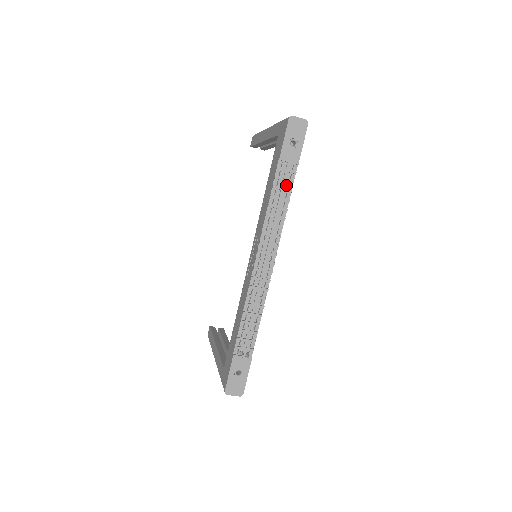
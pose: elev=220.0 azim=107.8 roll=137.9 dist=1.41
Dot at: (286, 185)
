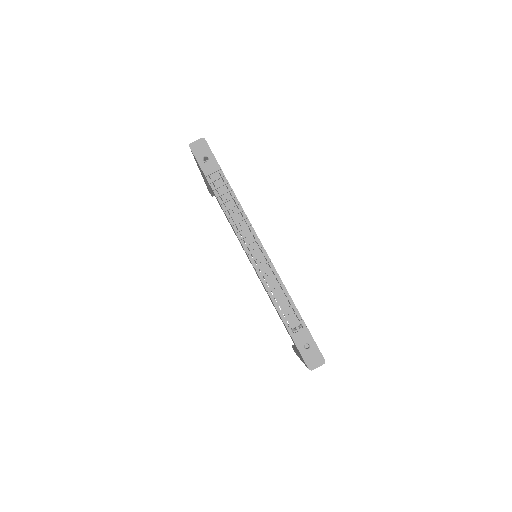
Dot at: (225, 188)
